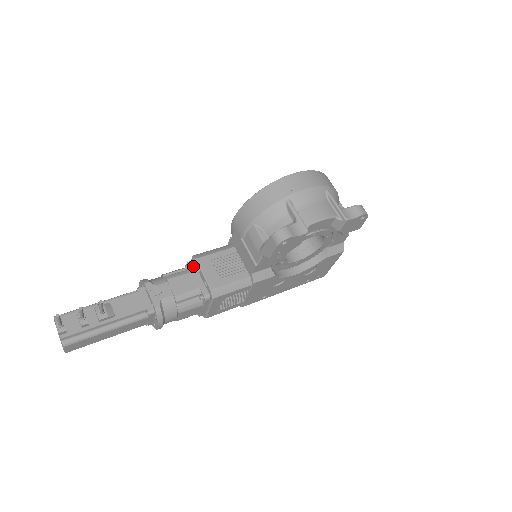
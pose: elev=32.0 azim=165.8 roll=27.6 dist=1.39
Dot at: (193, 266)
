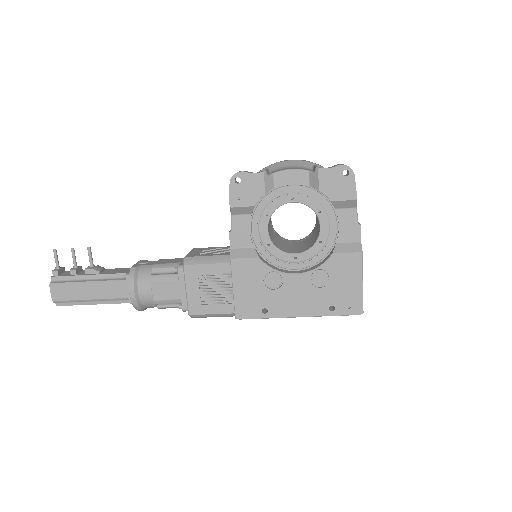
Dot at: occluded
